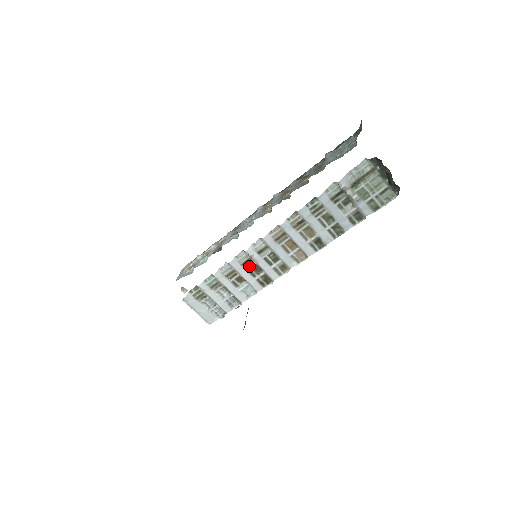
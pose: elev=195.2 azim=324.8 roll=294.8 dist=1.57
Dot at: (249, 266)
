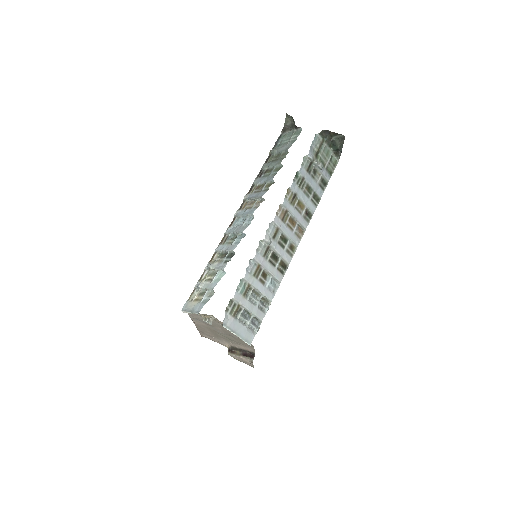
Dot at: (268, 256)
